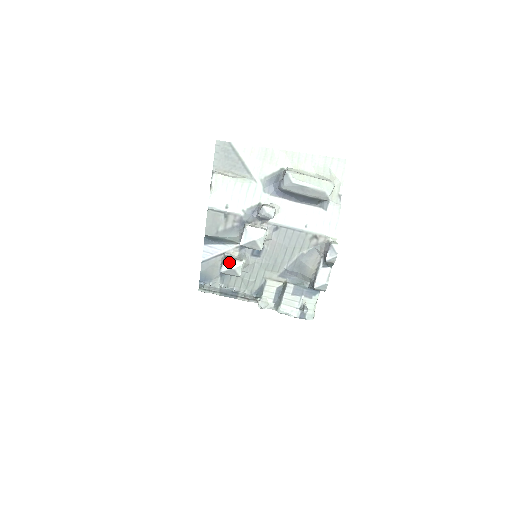
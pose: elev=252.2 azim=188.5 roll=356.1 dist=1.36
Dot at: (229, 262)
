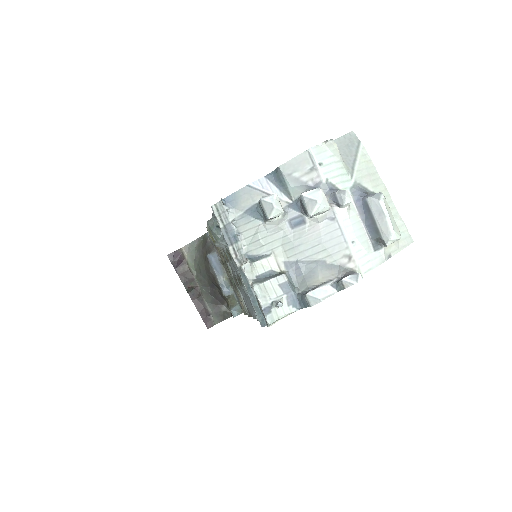
Dot at: (276, 199)
